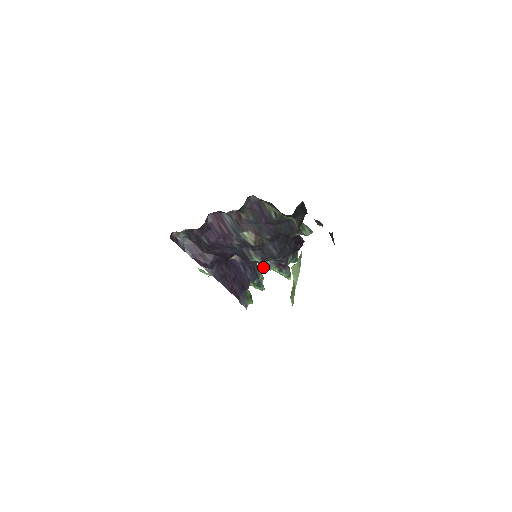
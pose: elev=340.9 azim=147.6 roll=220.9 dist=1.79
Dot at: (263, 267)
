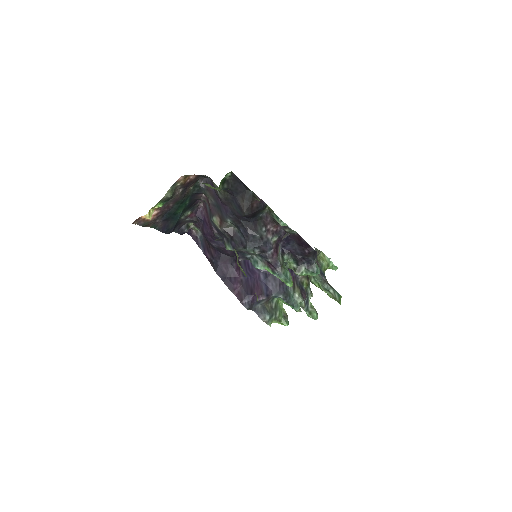
Dot at: (253, 264)
